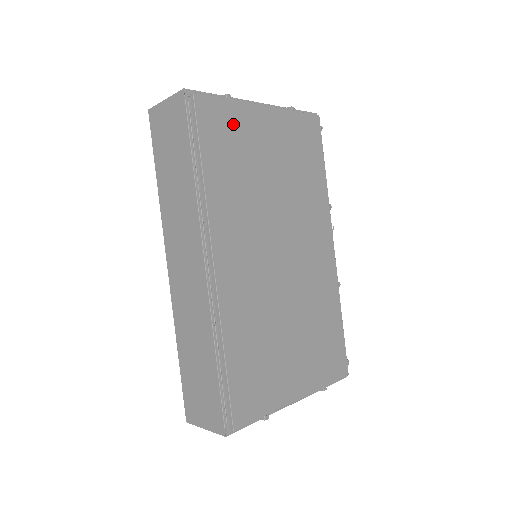
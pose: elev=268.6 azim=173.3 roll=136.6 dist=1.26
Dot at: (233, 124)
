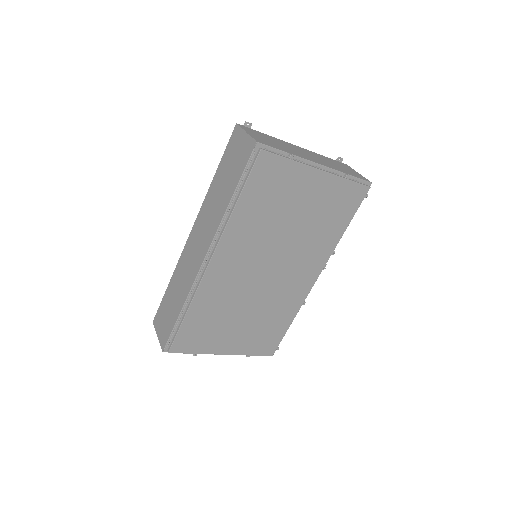
Dot at: (282, 178)
